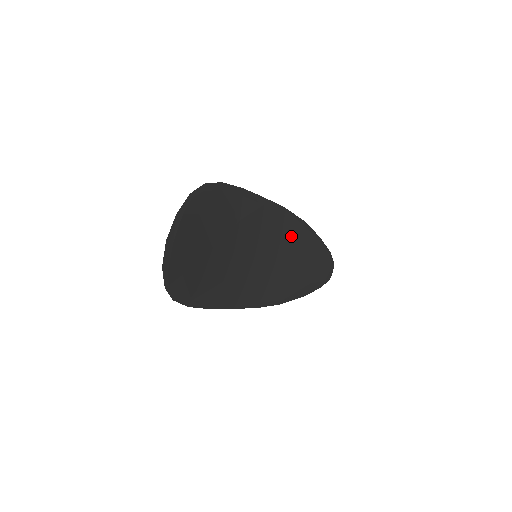
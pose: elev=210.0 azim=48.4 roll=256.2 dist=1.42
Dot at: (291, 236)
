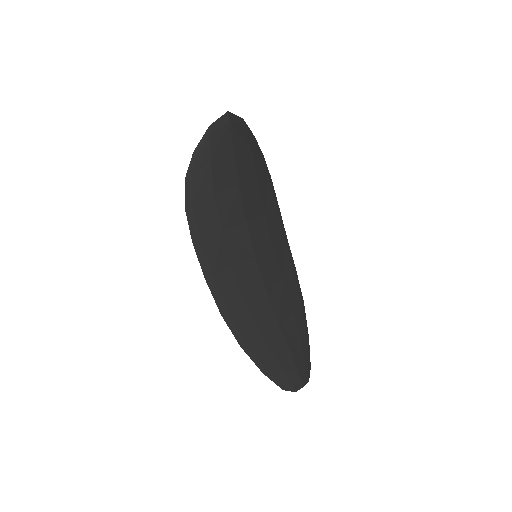
Dot at: (288, 294)
